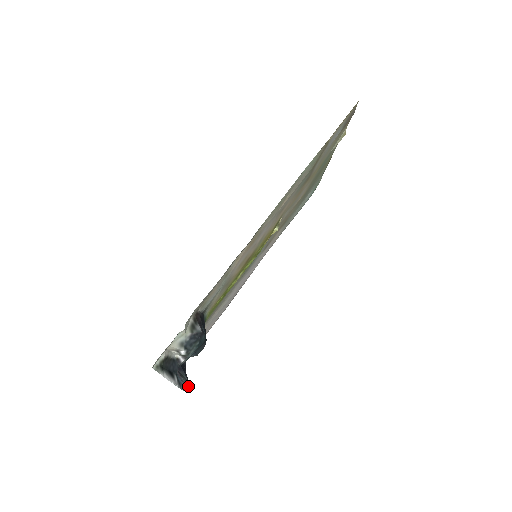
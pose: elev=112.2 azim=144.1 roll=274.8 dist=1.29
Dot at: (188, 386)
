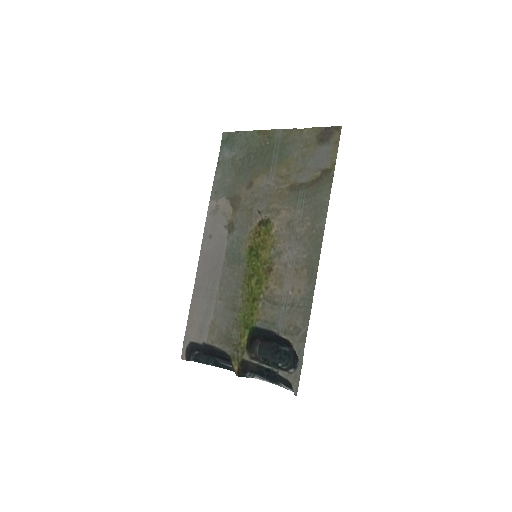
Dot at: occluded
